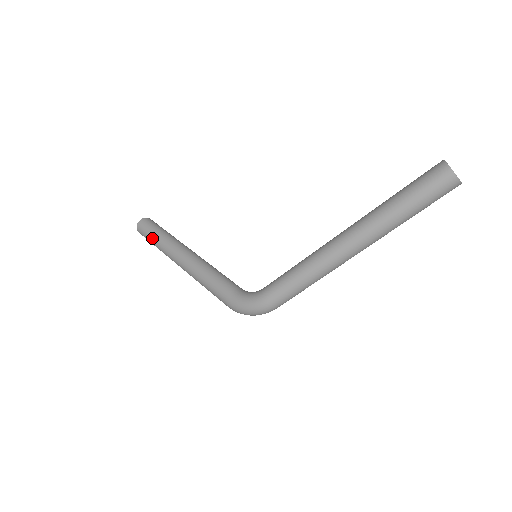
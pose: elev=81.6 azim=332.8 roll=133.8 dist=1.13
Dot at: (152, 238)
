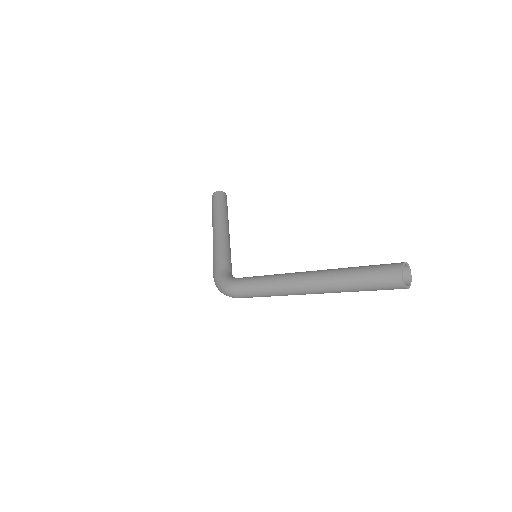
Dot at: (214, 206)
